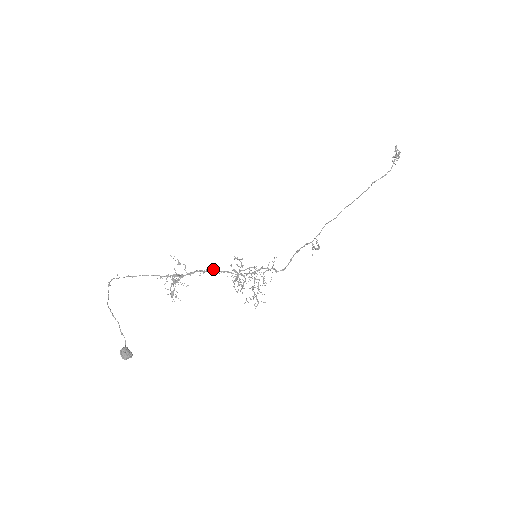
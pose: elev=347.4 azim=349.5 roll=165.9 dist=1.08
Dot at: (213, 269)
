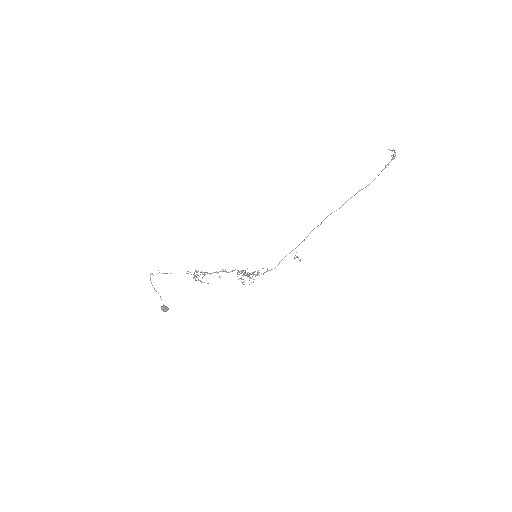
Dot at: (226, 272)
